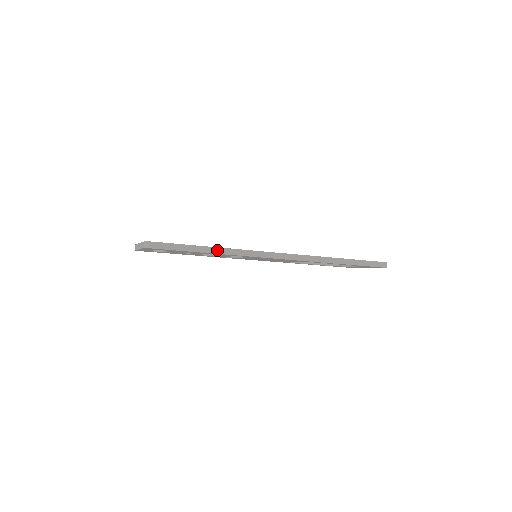
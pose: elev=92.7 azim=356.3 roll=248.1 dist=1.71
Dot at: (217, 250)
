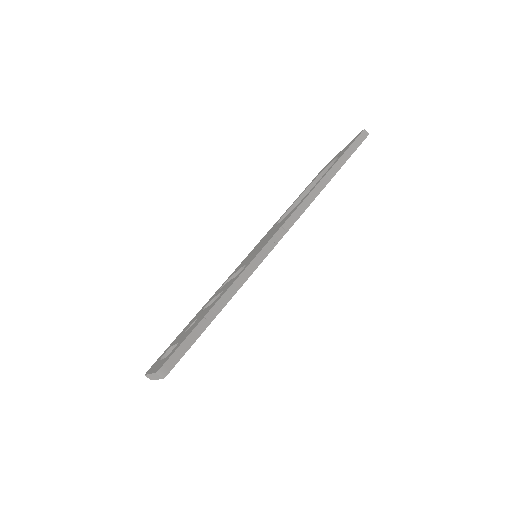
Dot at: (226, 297)
